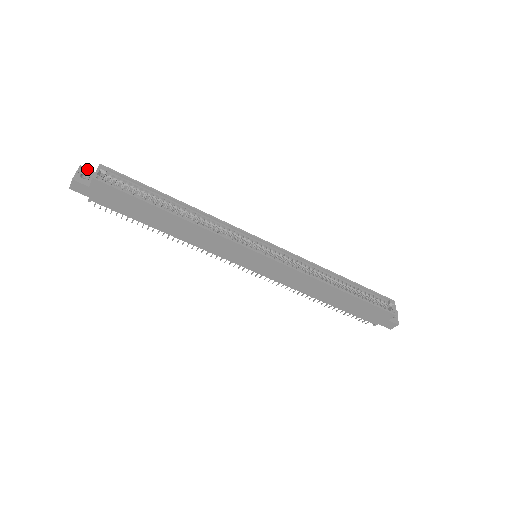
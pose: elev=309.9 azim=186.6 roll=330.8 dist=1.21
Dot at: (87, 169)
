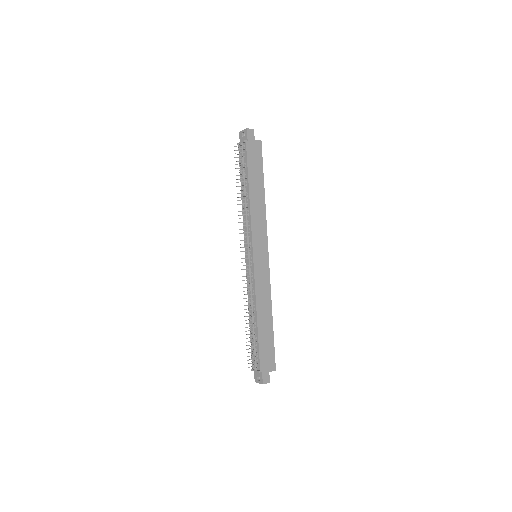
Dot at: occluded
